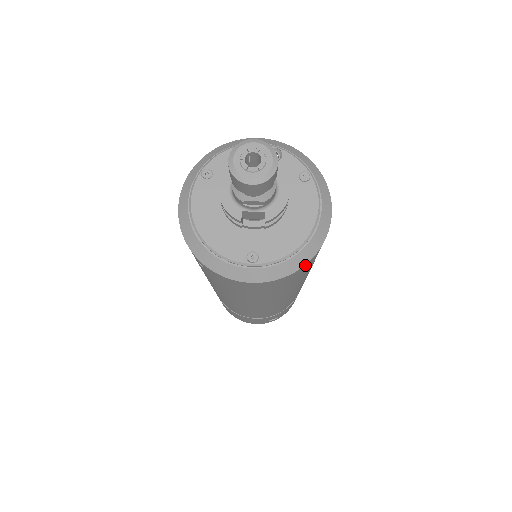
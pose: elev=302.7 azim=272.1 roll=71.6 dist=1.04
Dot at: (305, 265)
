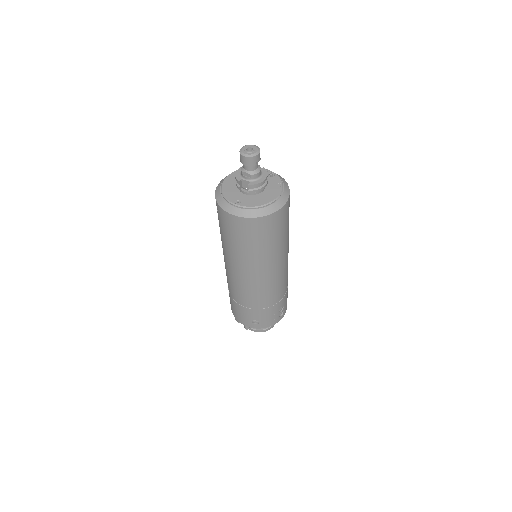
Dot at: (261, 218)
